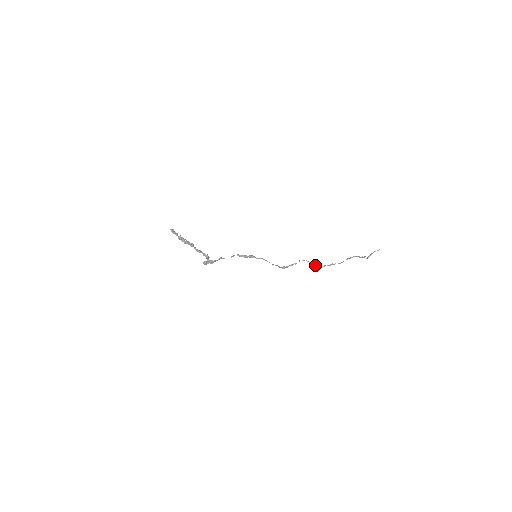
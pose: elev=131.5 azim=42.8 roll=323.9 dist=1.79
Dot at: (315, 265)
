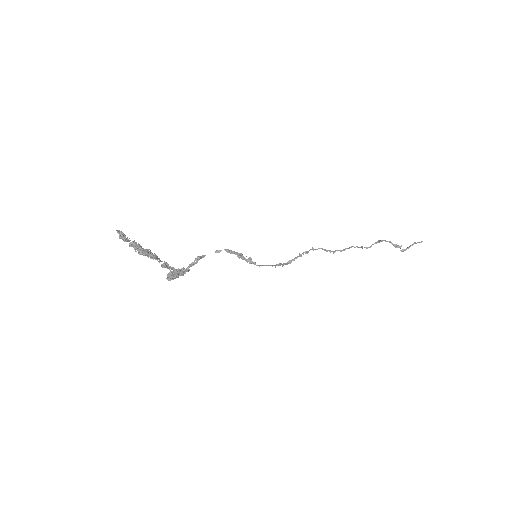
Dot at: occluded
